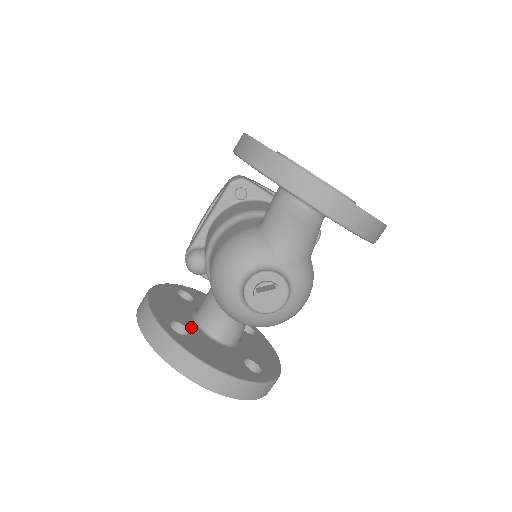
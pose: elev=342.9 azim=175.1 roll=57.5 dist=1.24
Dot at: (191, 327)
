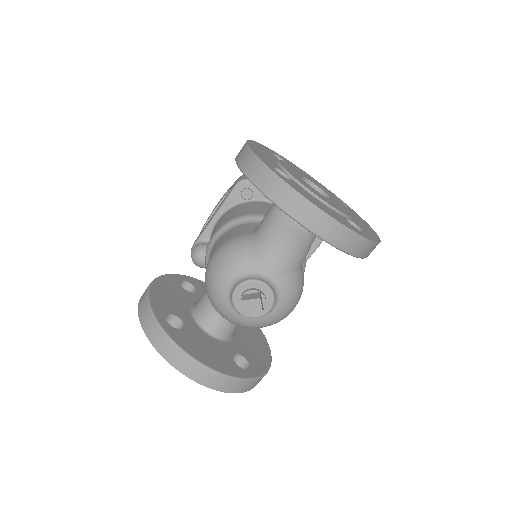
Dot at: (187, 320)
